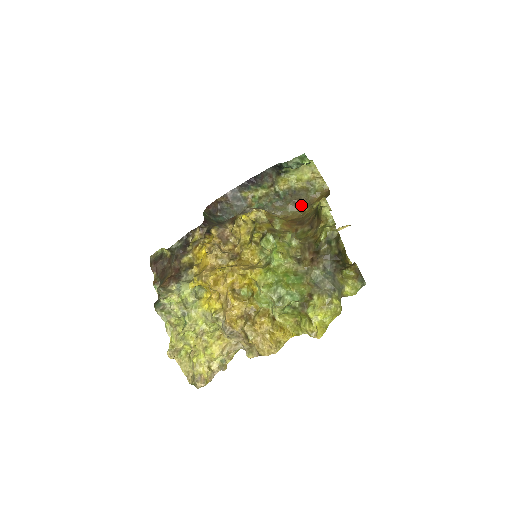
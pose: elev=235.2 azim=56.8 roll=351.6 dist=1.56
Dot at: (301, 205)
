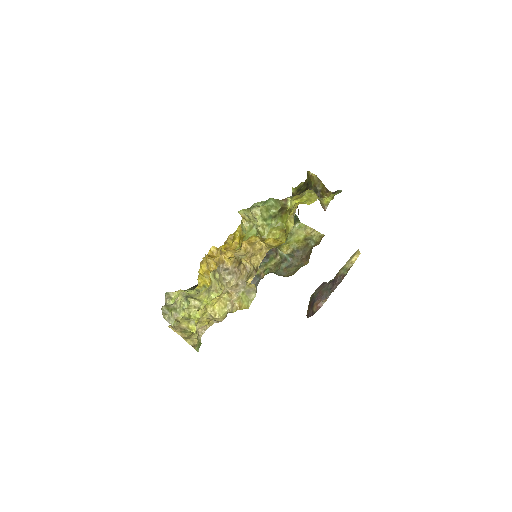
Dot at: (308, 258)
